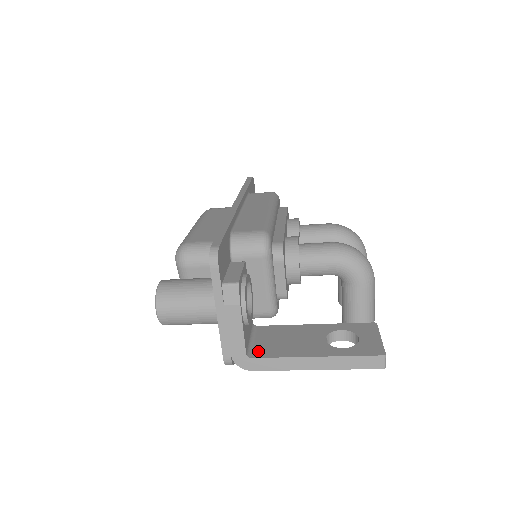
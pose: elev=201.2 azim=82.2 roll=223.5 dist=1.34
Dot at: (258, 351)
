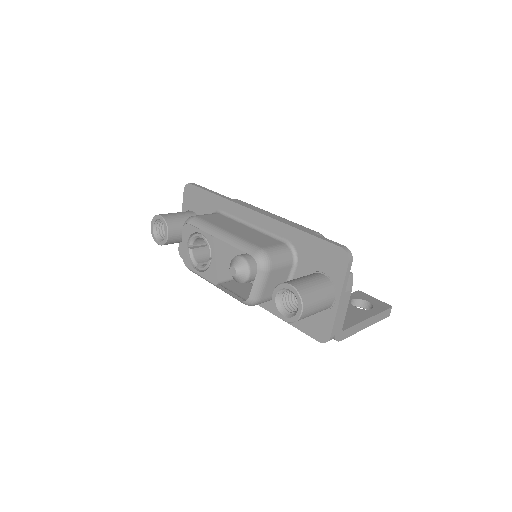
Dot at: occluded
